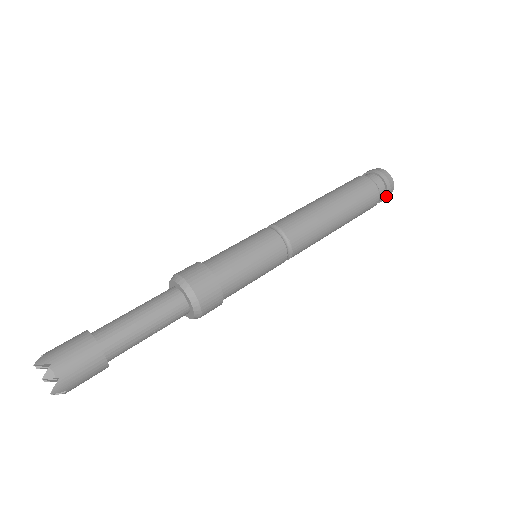
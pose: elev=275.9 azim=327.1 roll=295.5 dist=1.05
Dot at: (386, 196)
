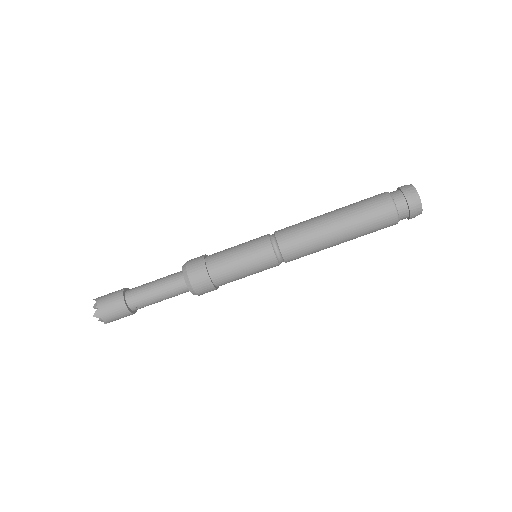
Dot at: (409, 210)
